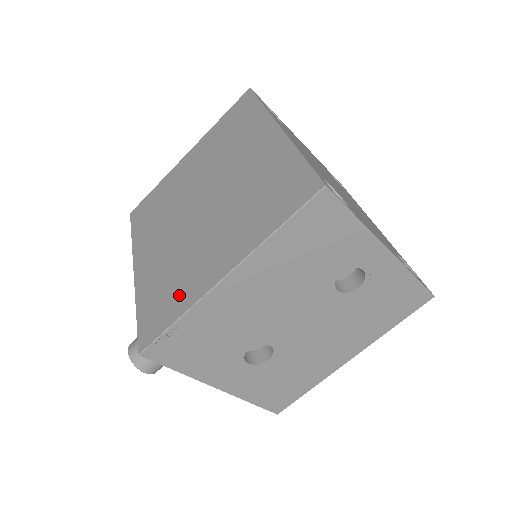
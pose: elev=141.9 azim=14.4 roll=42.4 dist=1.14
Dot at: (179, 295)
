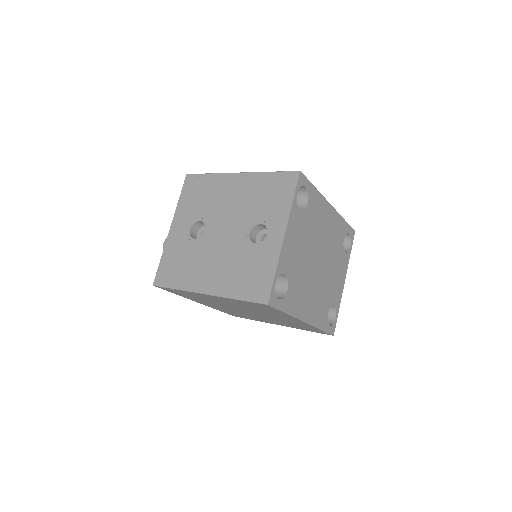
Dot at: occluded
